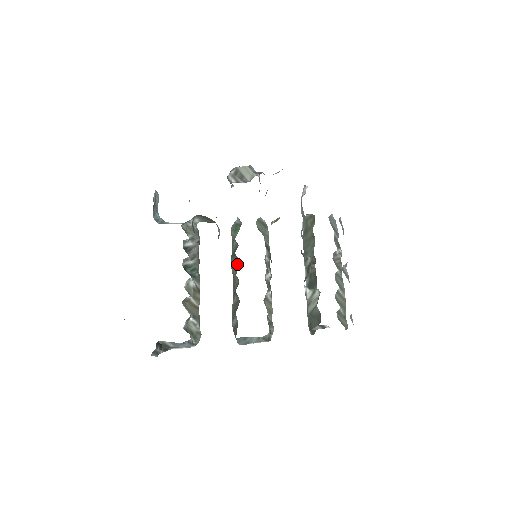
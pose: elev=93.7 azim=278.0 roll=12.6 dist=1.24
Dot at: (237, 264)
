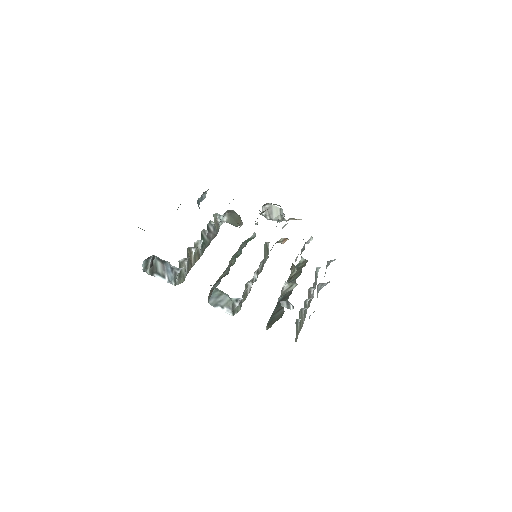
Dot at: (238, 256)
